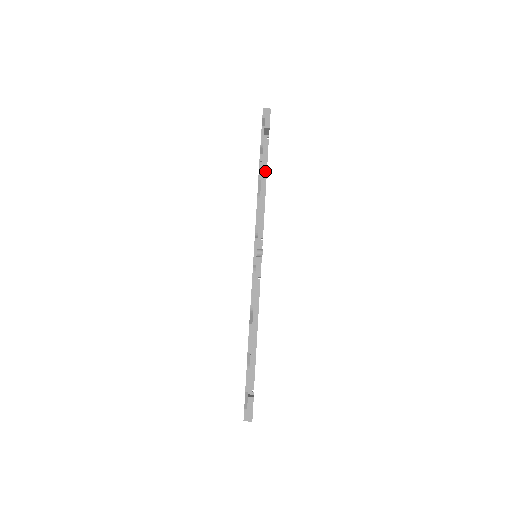
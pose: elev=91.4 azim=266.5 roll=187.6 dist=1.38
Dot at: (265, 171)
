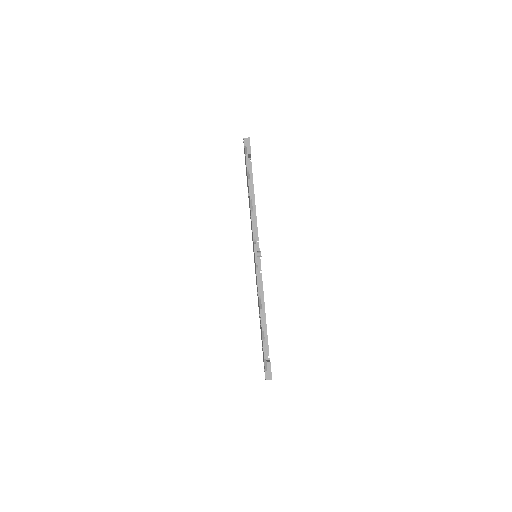
Dot at: (252, 187)
